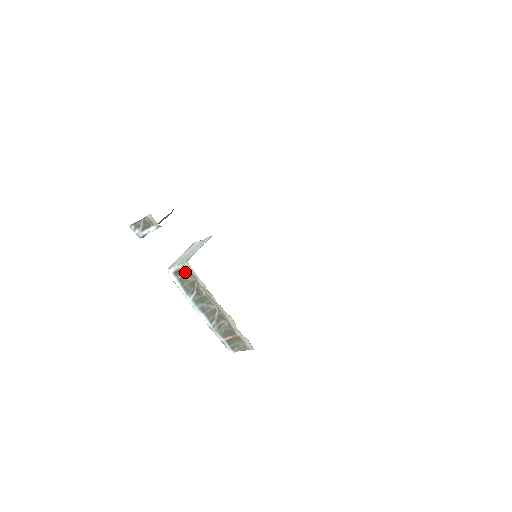
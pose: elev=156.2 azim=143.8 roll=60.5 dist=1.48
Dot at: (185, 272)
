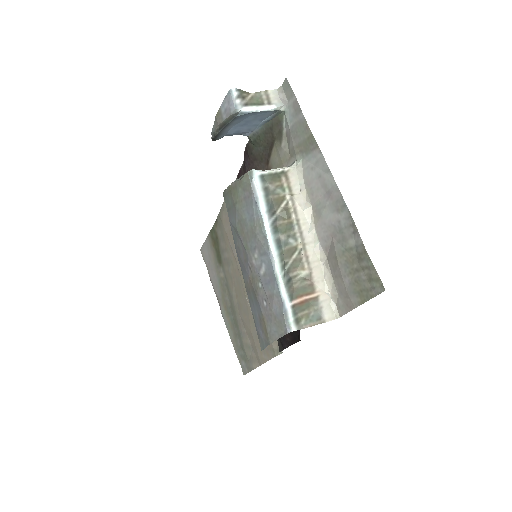
Dot at: (280, 179)
